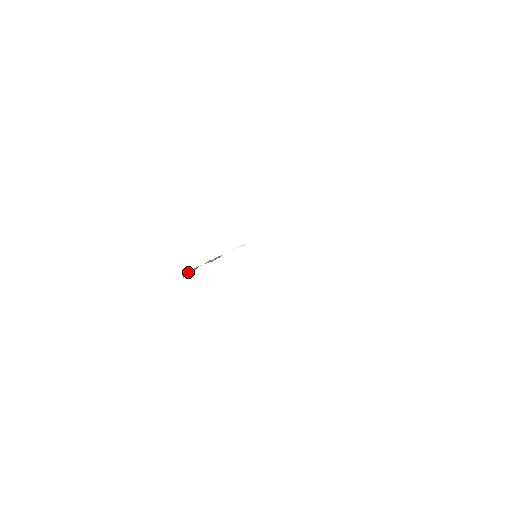
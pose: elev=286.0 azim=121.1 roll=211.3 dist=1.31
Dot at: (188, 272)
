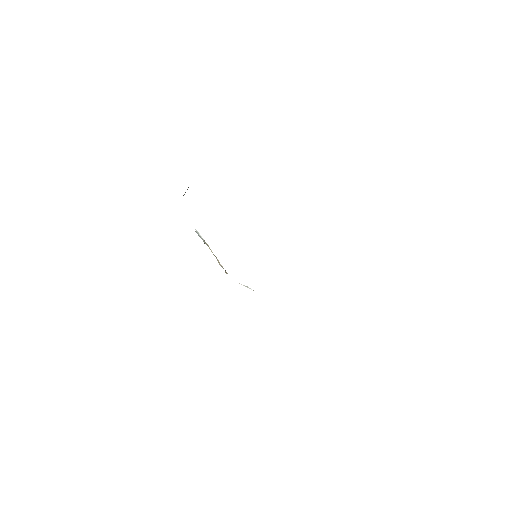
Dot at: (201, 236)
